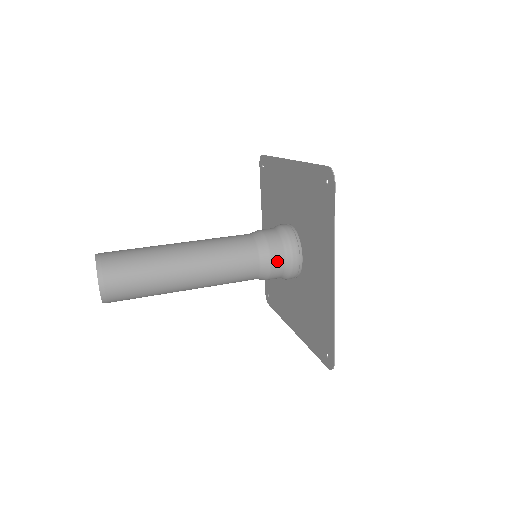
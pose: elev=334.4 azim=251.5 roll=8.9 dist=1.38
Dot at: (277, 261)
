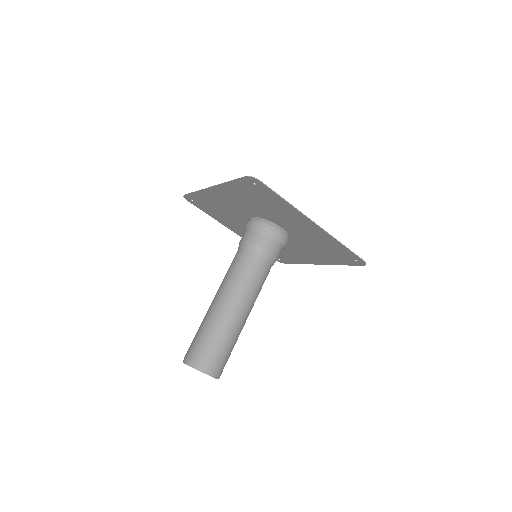
Dot at: occluded
